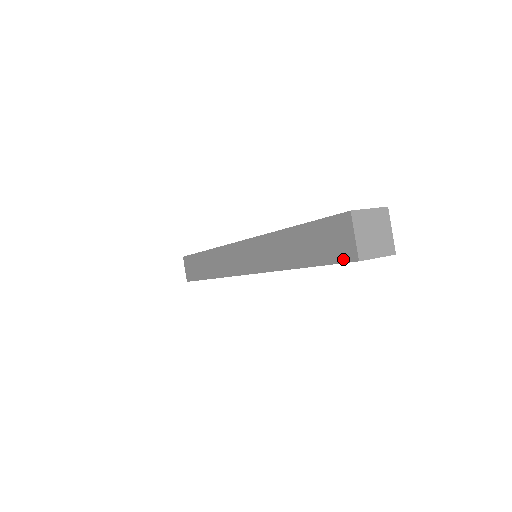
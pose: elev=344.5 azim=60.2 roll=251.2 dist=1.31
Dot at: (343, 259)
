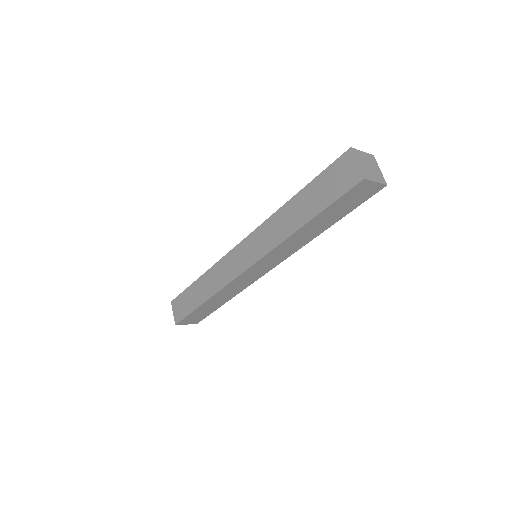
Dot at: (350, 186)
